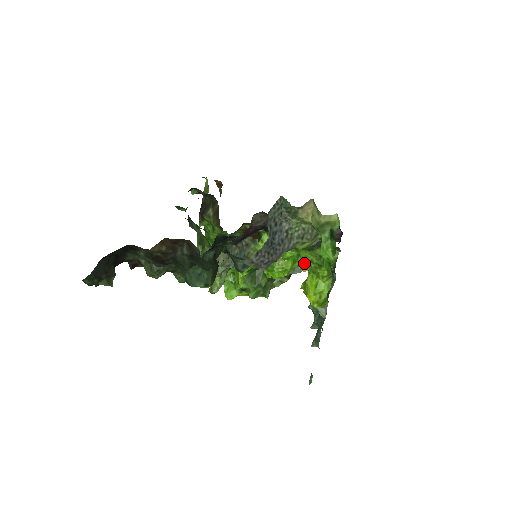
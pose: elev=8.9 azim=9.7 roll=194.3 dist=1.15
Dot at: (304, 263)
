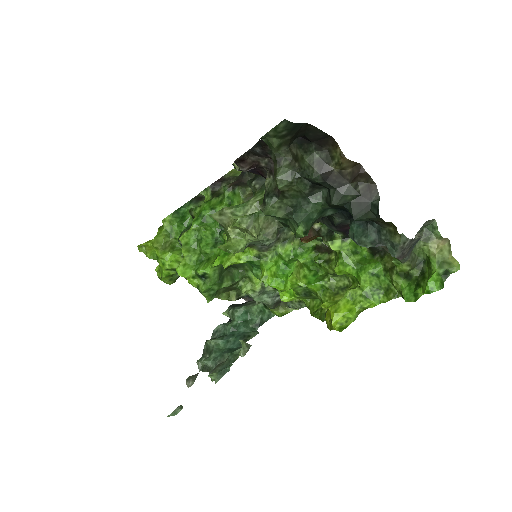
Dot at: (307, 291)
